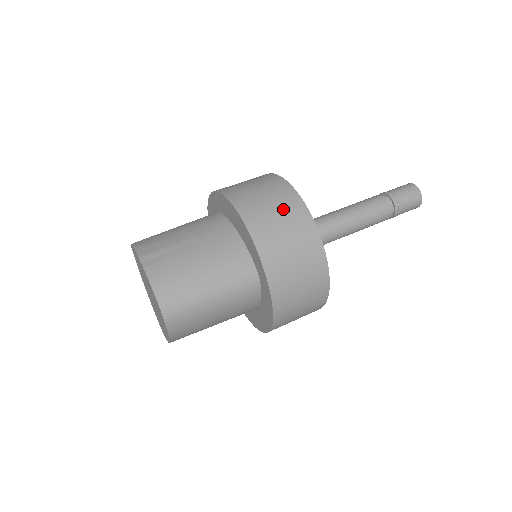
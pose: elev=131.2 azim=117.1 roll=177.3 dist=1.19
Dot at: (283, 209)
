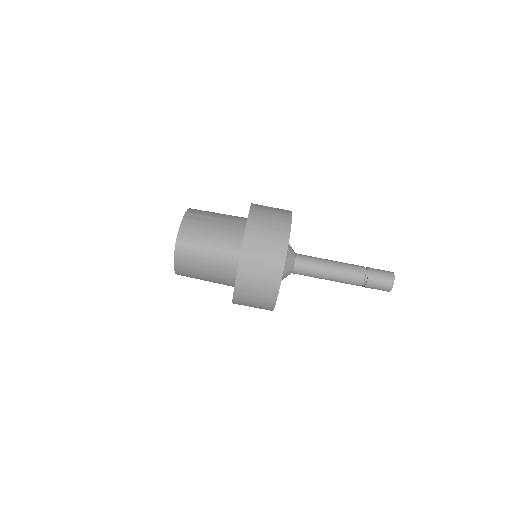
Dot at: (275, 225)
